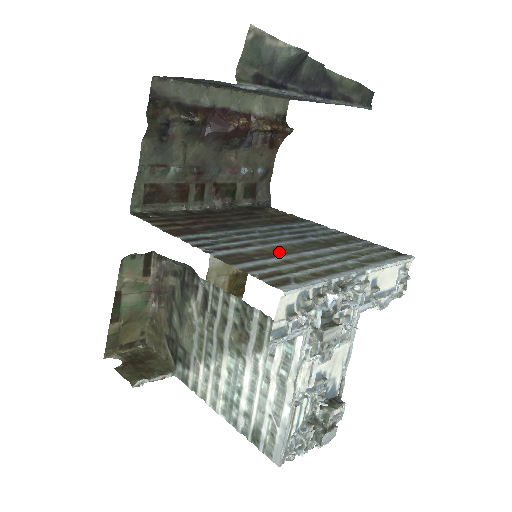
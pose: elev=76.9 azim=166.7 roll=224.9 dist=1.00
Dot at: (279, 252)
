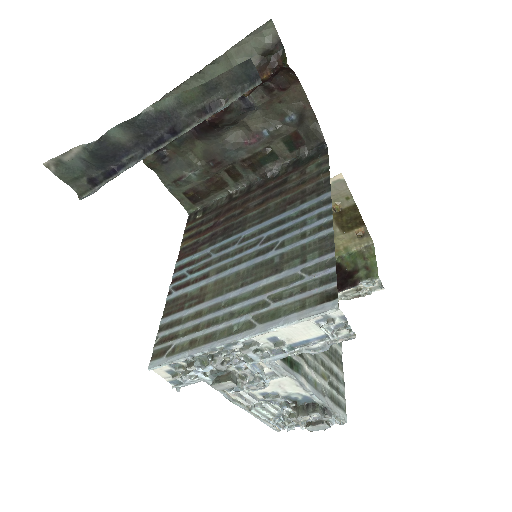
Dot at: (212, 292)
